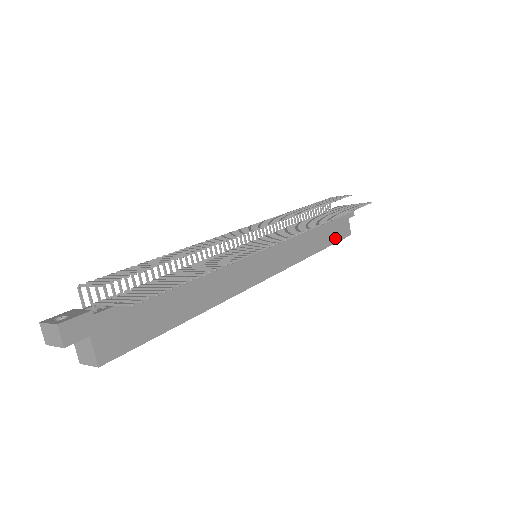
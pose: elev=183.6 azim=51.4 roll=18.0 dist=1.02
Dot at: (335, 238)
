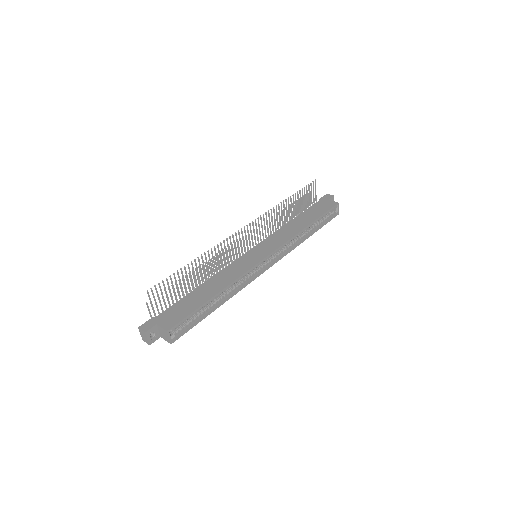
Dot at: (321, 213)
